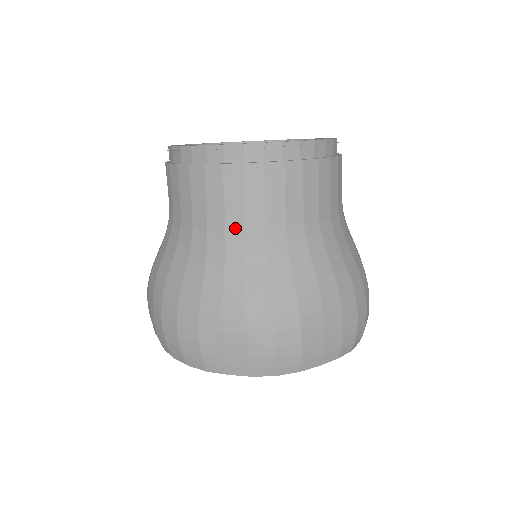
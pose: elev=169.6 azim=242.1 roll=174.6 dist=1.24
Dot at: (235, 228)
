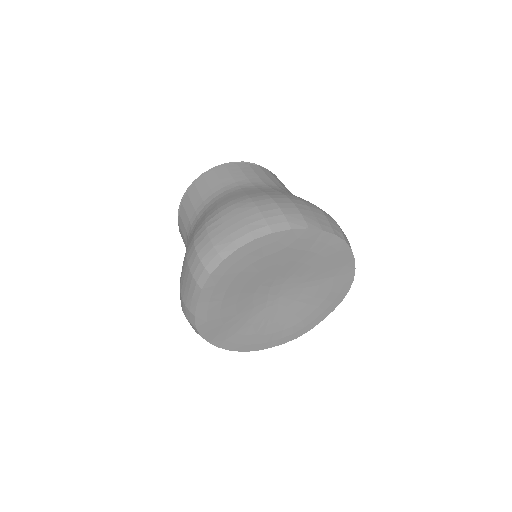
Dot at: (278, 184)
